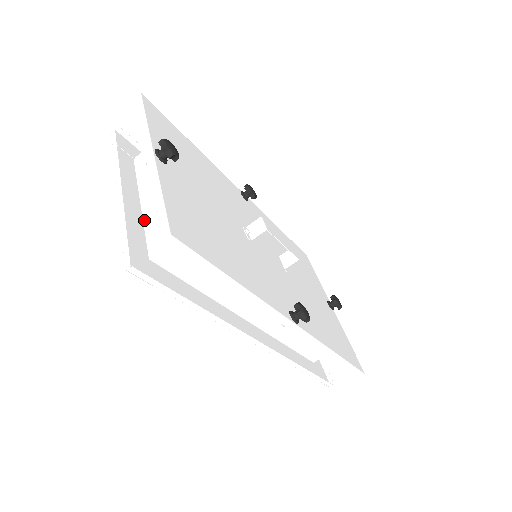
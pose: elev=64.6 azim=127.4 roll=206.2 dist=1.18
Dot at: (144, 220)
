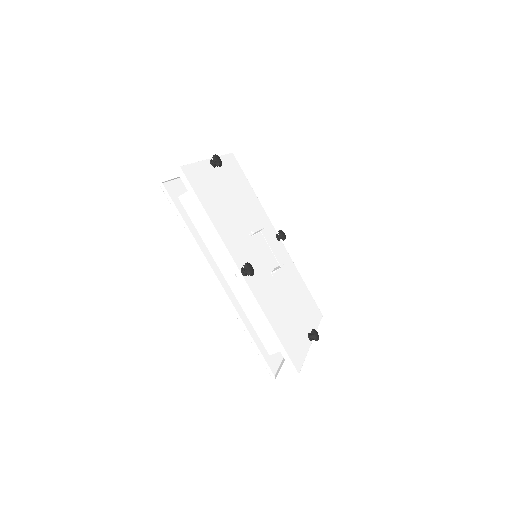
Dot at: occluded
